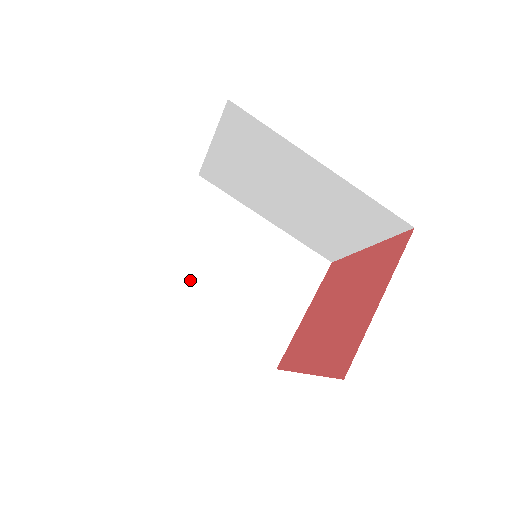
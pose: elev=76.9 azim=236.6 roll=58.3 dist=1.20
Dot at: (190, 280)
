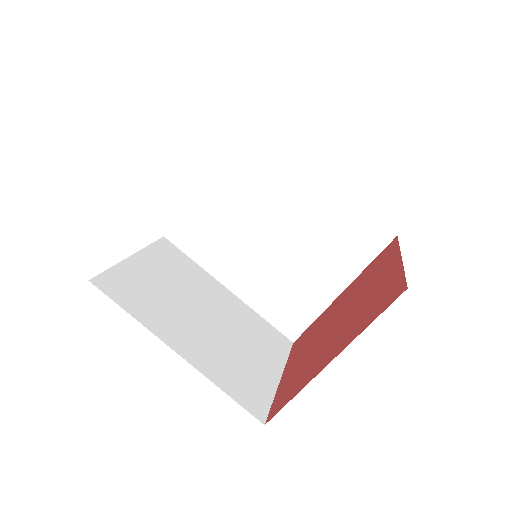
Dot at: (159, 307)
